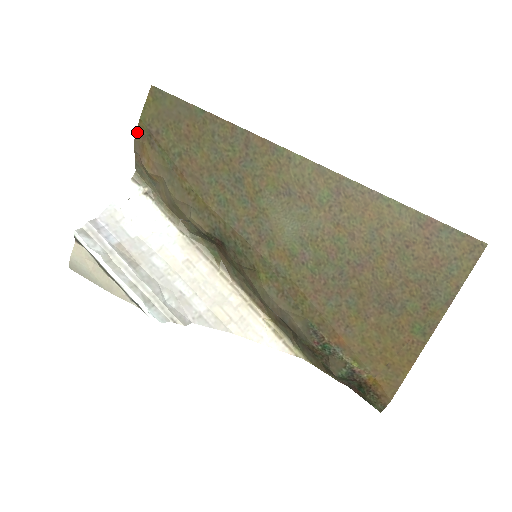
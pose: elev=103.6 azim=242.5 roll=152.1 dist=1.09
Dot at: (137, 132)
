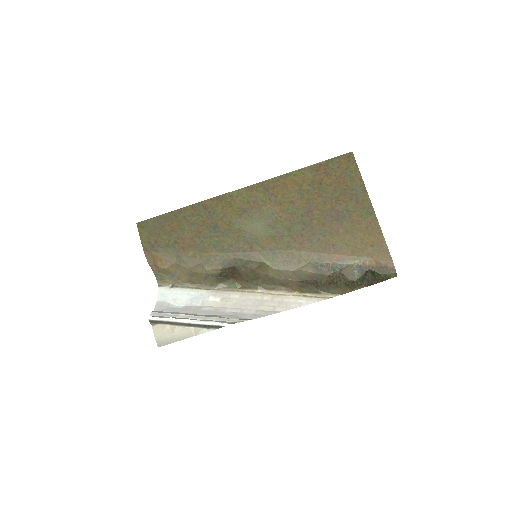
Dot at: (145, 252)
